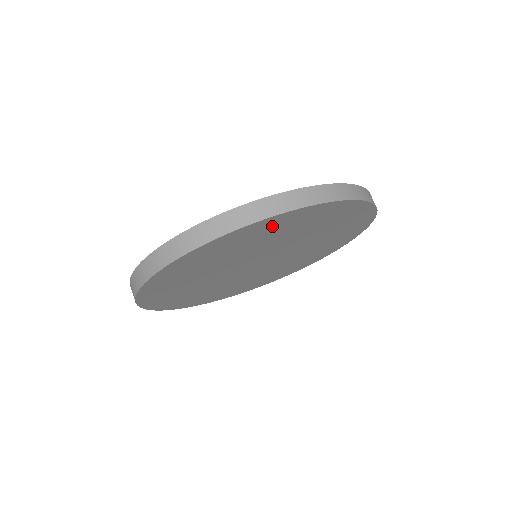
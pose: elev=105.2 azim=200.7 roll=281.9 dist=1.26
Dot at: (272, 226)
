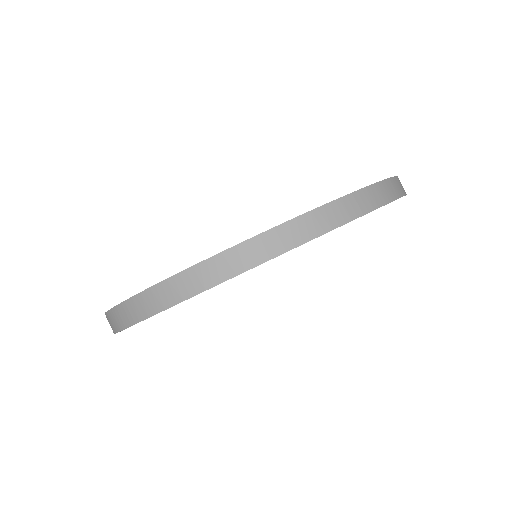
Dot at: occluded
